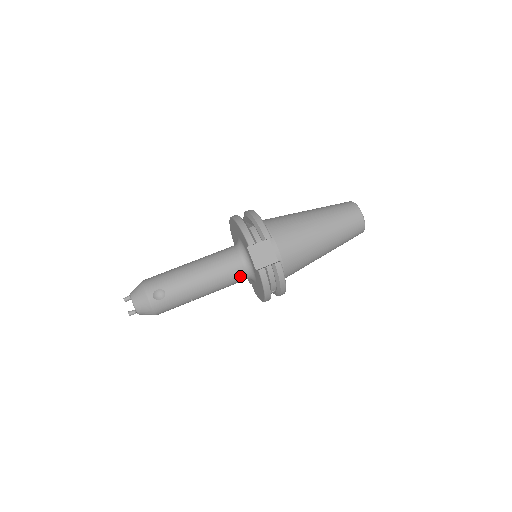
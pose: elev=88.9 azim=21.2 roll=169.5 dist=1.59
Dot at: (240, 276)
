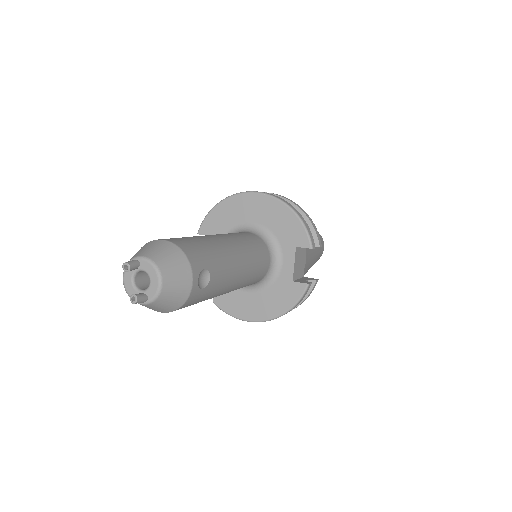
Dot at: (257, 280)
